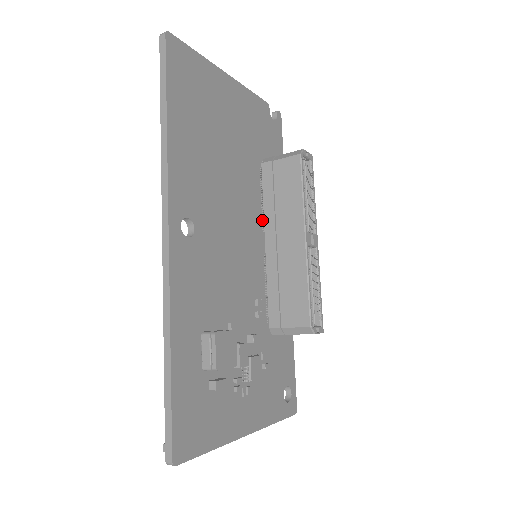
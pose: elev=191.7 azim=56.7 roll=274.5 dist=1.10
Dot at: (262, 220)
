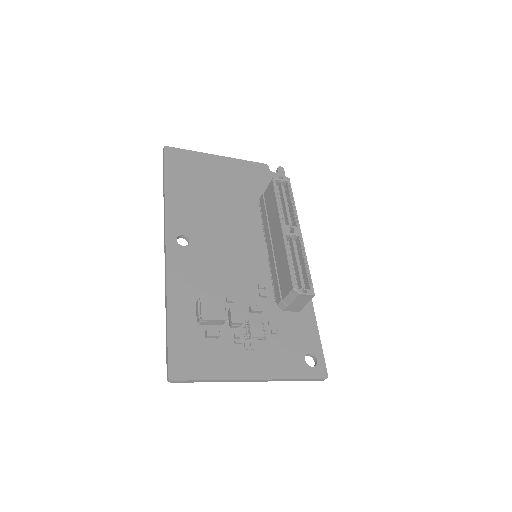
Dot at: (264, 234)
